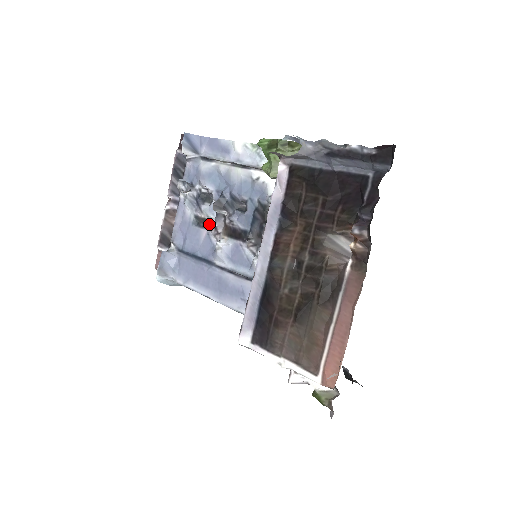
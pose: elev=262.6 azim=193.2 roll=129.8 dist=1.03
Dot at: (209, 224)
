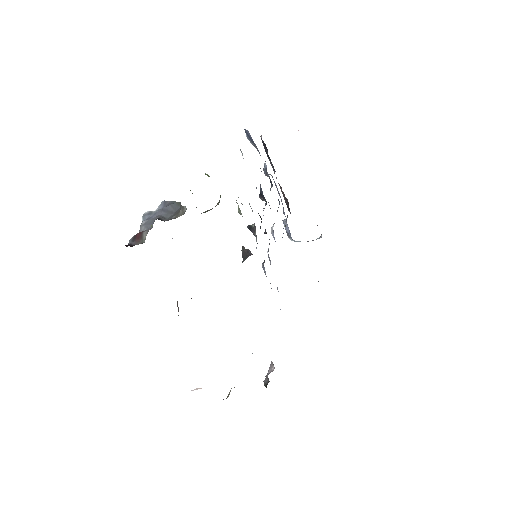
Dot at: occluded
